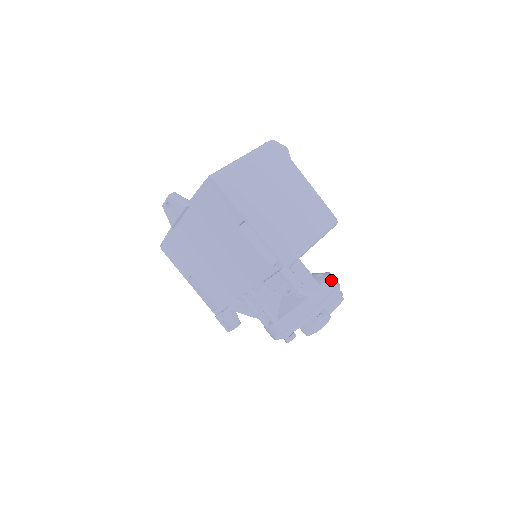
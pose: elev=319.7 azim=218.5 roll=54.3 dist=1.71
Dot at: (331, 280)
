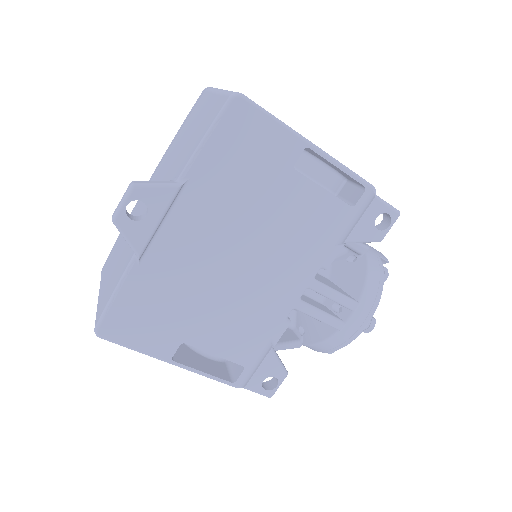
Dot at: occluded
